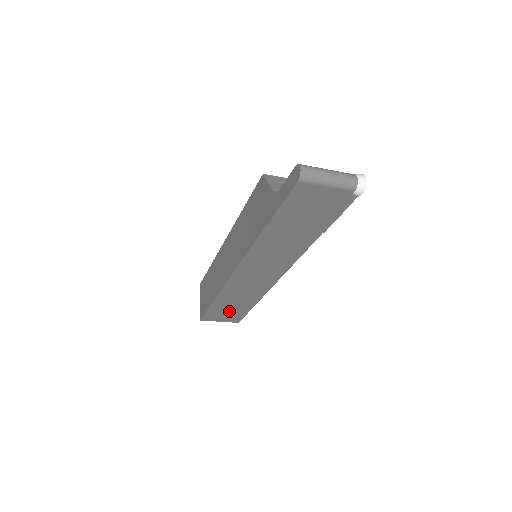
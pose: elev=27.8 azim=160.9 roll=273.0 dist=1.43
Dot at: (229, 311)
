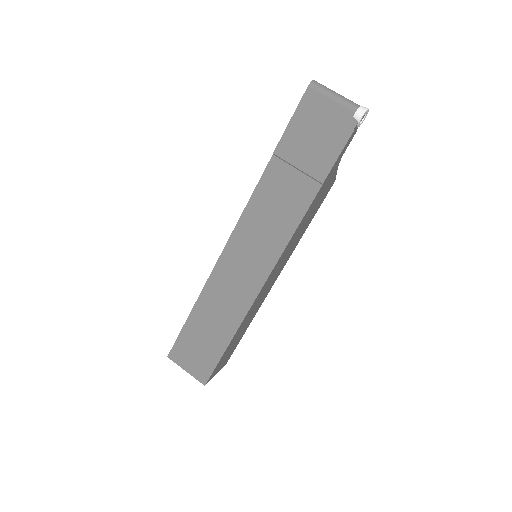
Dot at: (202, 344)
